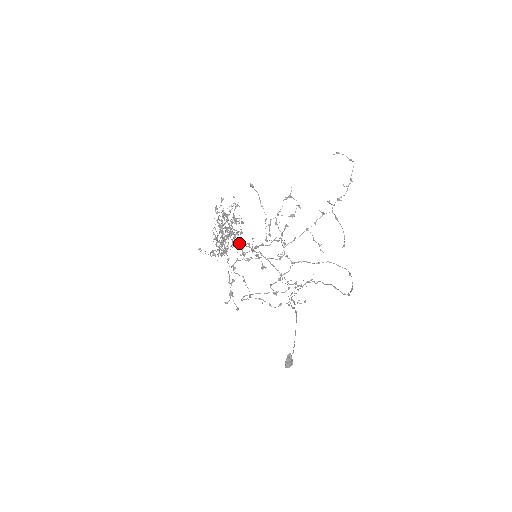
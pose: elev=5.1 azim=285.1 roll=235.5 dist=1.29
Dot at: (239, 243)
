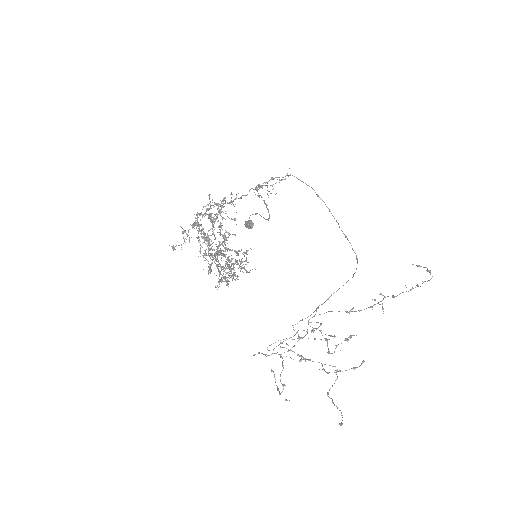
Dot at: occluded
